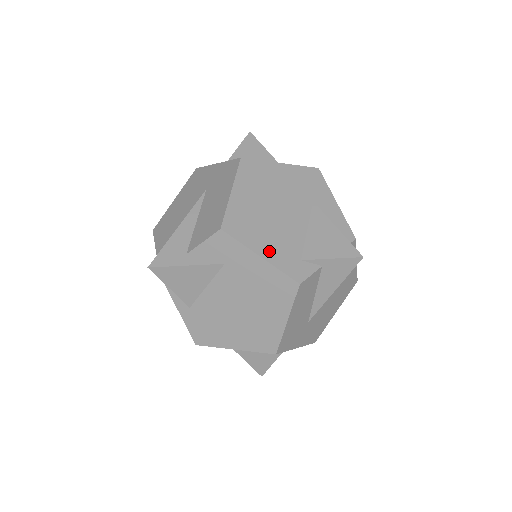
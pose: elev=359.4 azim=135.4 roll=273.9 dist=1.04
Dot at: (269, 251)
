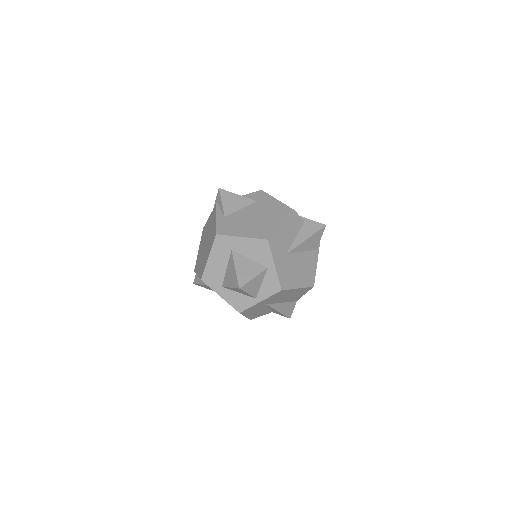
Dot at: occluded
